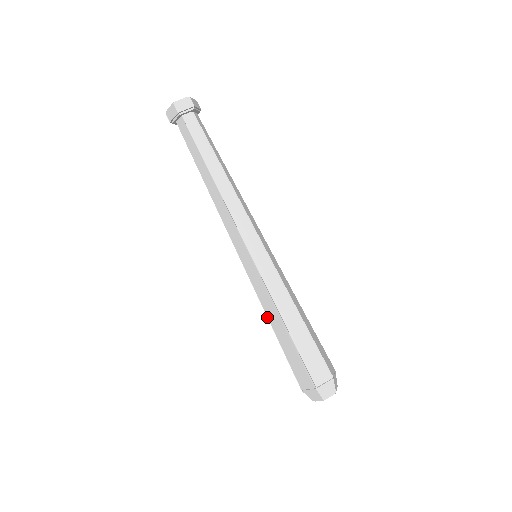
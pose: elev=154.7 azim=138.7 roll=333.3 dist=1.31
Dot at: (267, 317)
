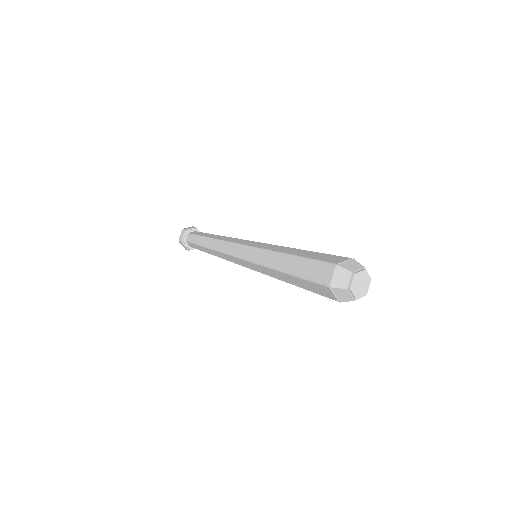
Dot at: (275, 270)
